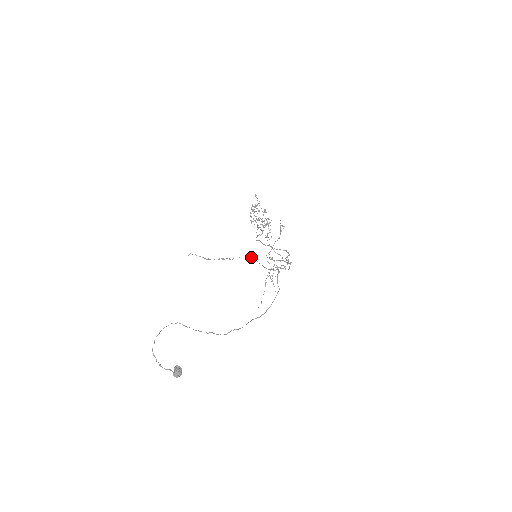
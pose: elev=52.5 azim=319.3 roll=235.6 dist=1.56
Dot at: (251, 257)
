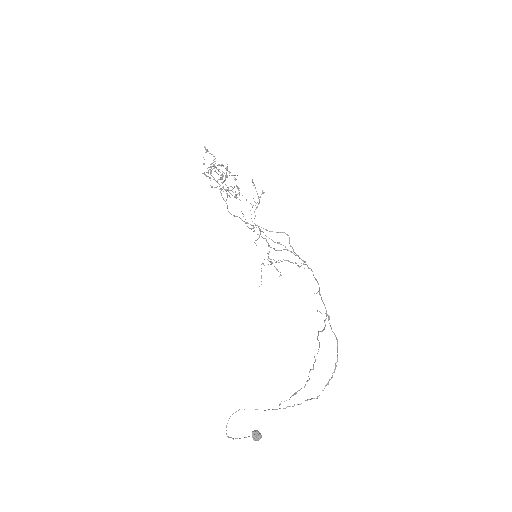
Dot at: (319, 342)
